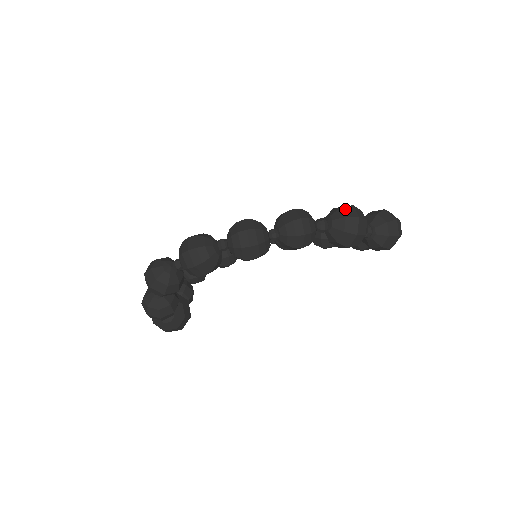
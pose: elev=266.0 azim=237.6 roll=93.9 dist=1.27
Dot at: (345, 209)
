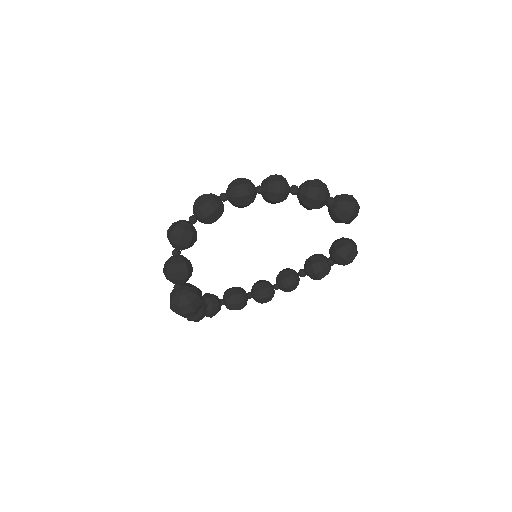
Dot at: occluded
